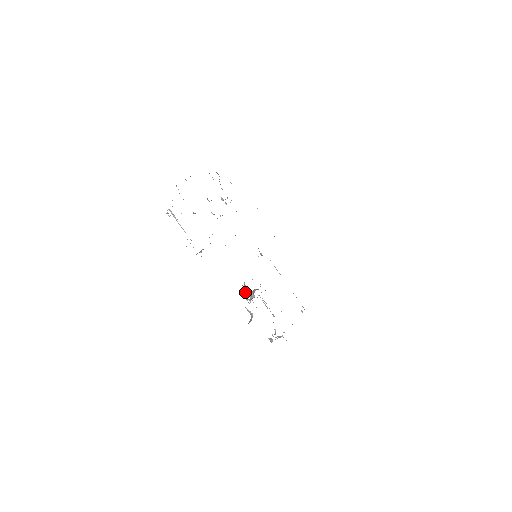
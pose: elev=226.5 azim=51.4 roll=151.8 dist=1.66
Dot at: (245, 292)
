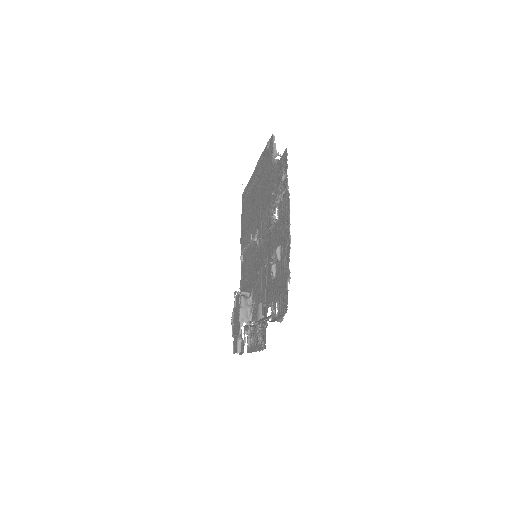
Dot at: occluded
